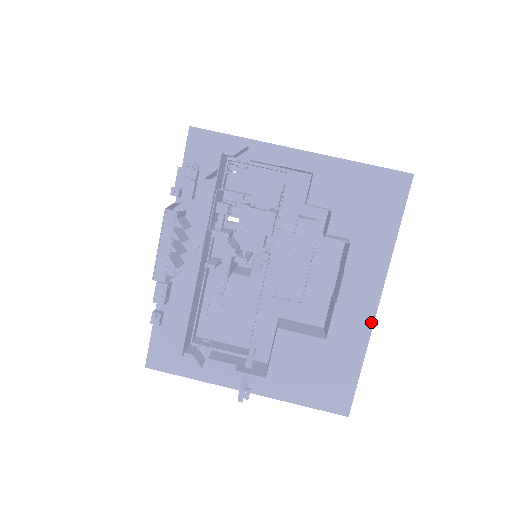
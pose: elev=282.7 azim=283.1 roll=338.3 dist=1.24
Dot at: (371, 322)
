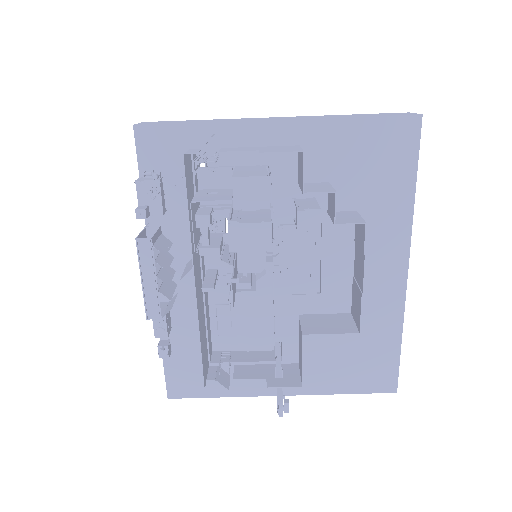
Dot at: (403, 294)
